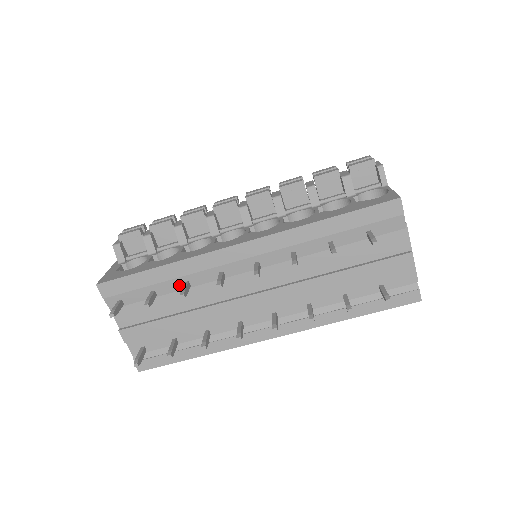
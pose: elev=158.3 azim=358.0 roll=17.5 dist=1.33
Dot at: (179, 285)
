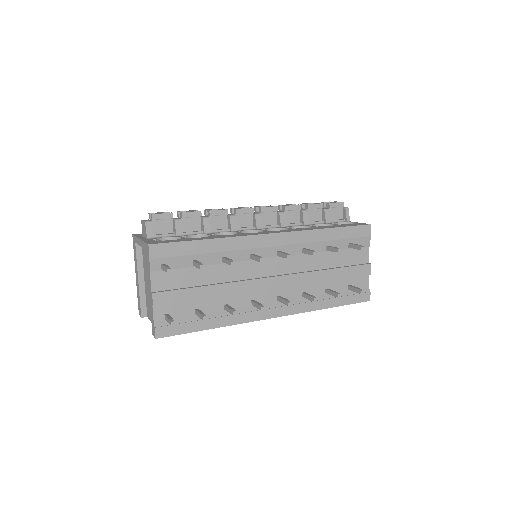
Dot at: (217, 259)
